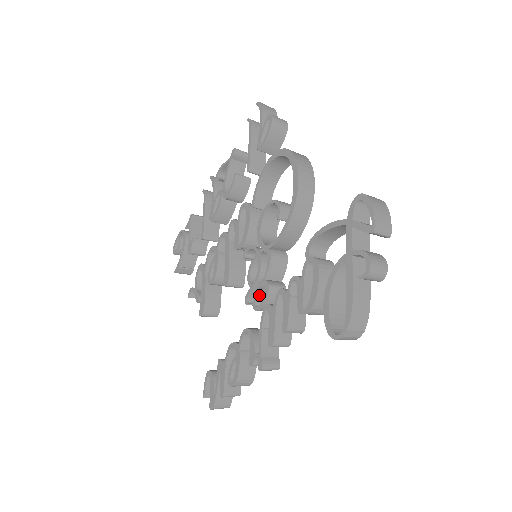
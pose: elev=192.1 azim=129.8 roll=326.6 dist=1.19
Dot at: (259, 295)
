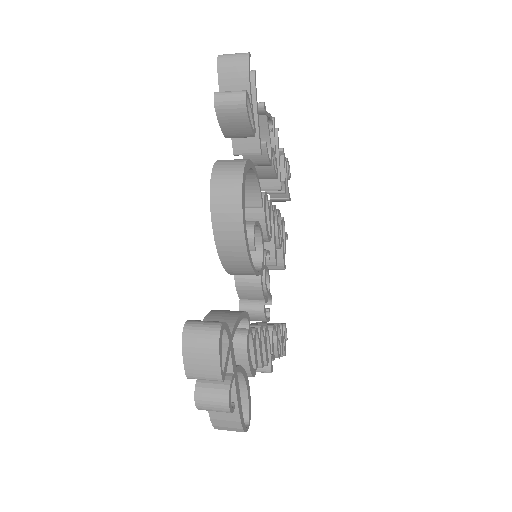
Dot at: occluded
